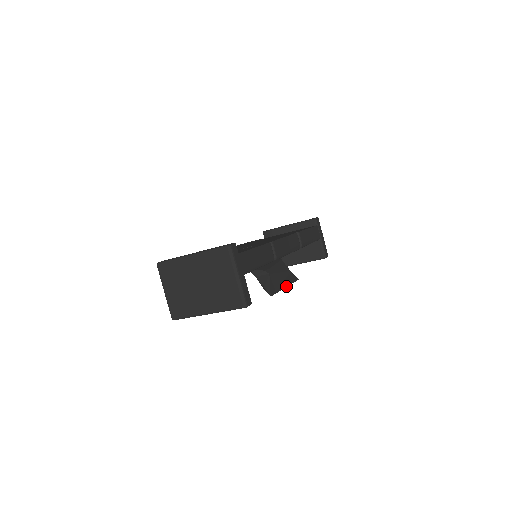
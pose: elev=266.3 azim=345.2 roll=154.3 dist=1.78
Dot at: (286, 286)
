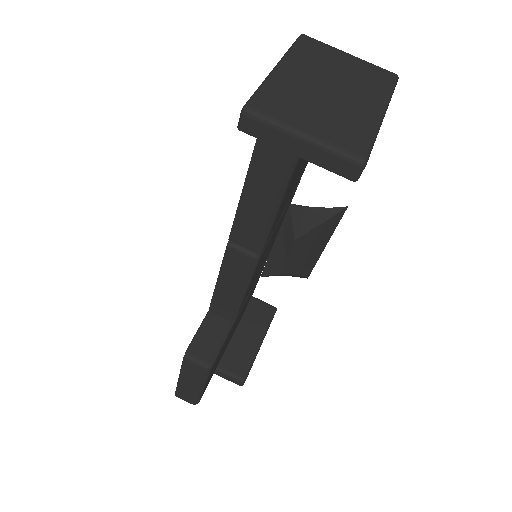
Dot at: (323, 248)
